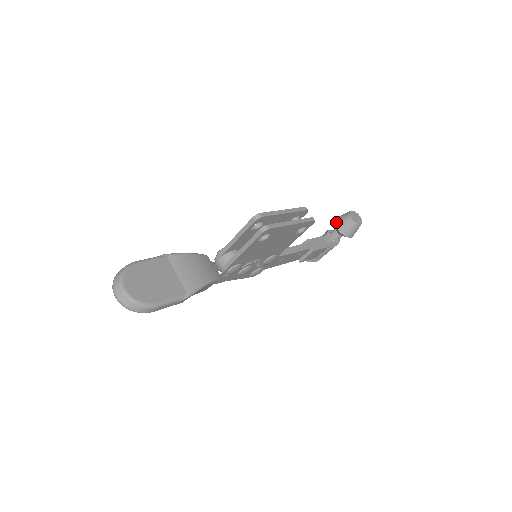
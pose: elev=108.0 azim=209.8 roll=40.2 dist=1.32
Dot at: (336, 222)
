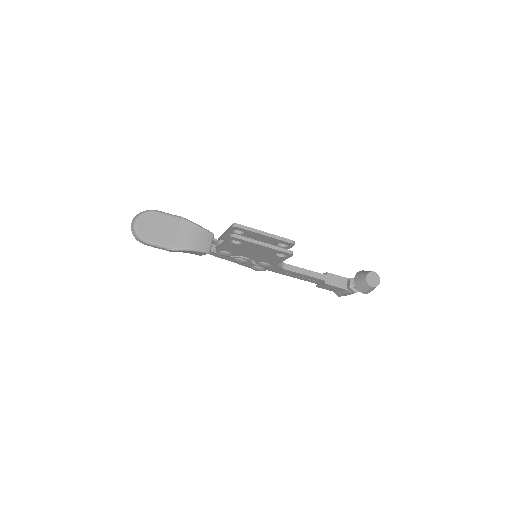
Dot at: (357, 273)
